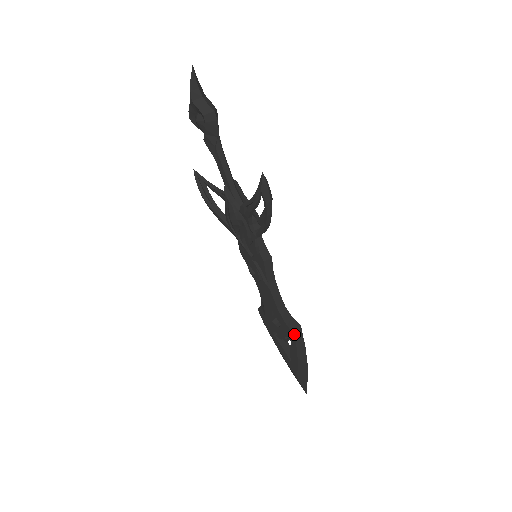
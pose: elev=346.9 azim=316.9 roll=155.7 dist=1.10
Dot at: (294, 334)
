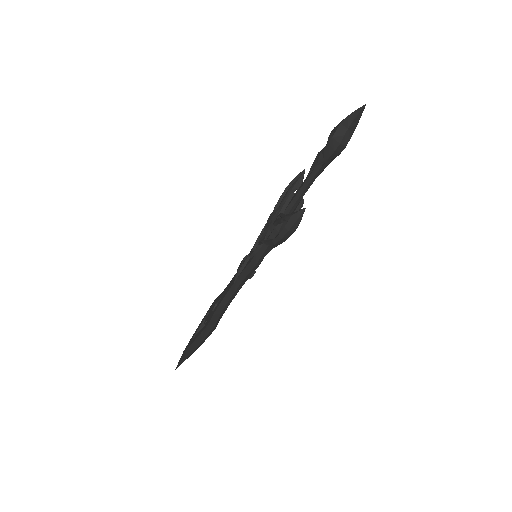
Dot at: (208, 324)
